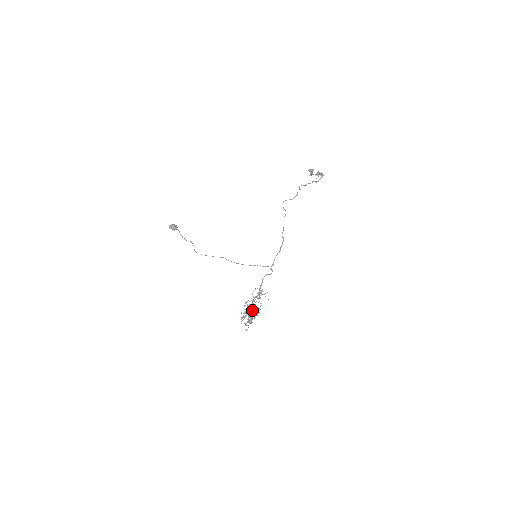
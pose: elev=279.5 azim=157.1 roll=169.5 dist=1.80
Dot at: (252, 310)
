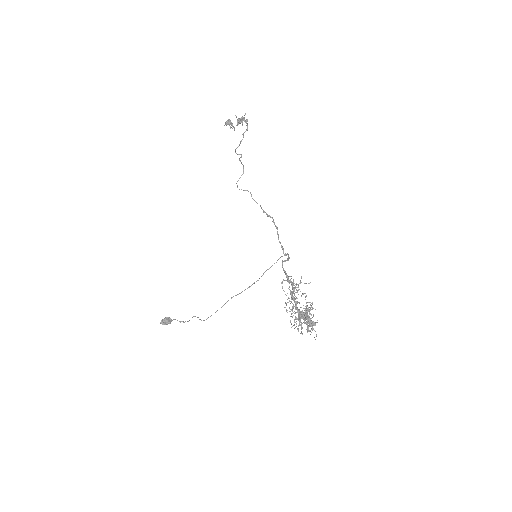
Dot at: occluded
